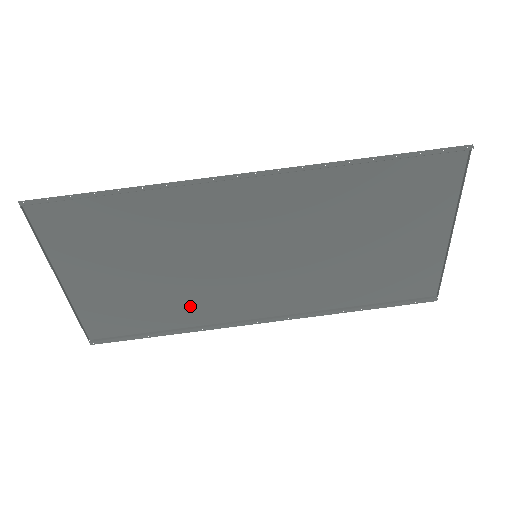
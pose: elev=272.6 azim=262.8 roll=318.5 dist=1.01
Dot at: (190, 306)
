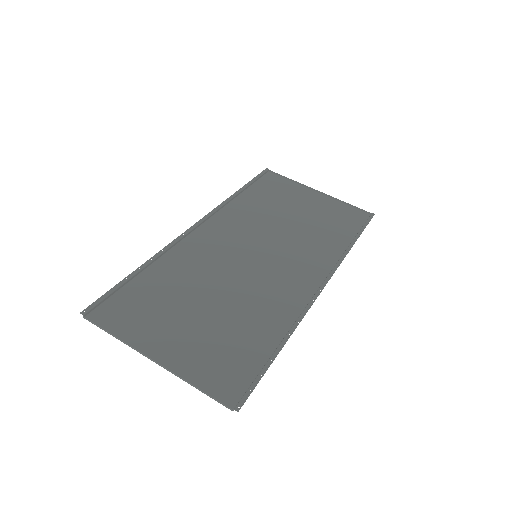
Dot at: (266, 314)
